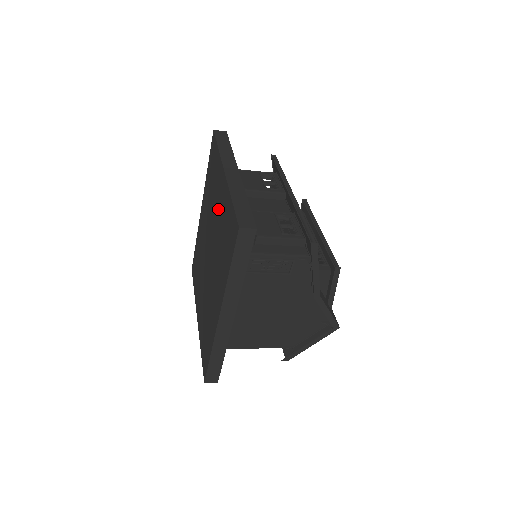
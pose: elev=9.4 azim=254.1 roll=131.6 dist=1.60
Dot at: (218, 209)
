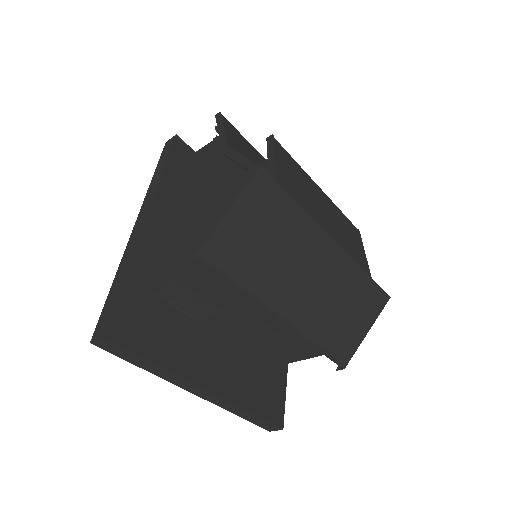
Dot at: occluded
